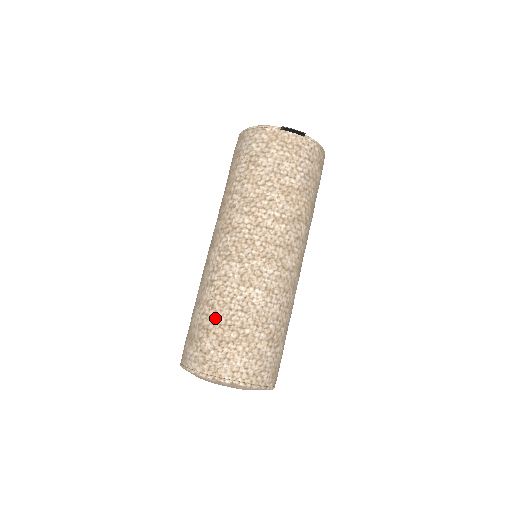
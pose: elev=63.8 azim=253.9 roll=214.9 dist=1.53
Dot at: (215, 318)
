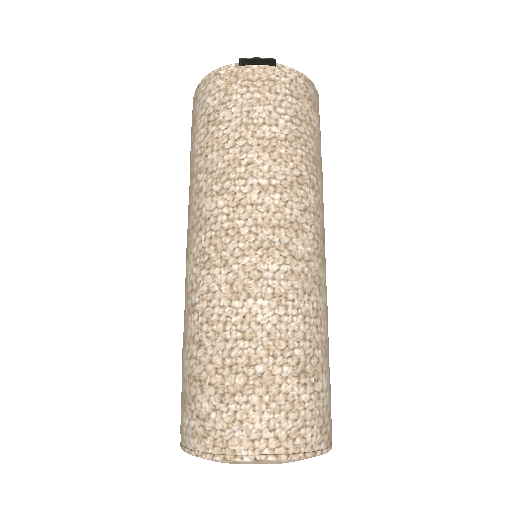
Dot at: (207, 360)
